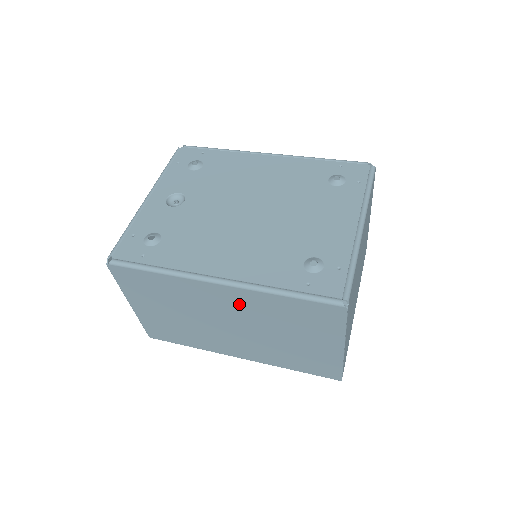
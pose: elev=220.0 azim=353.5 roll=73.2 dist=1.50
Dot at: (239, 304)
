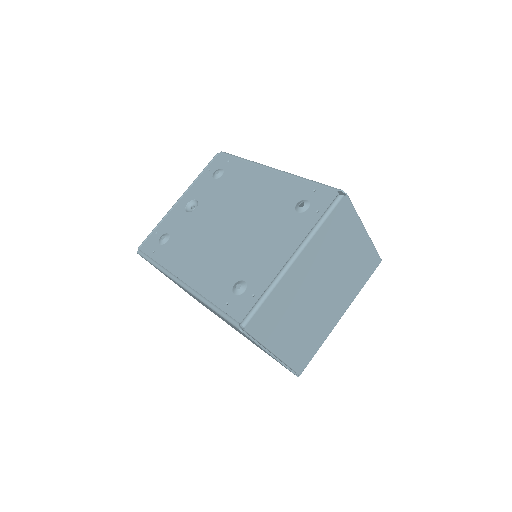
Dot at: occluded
